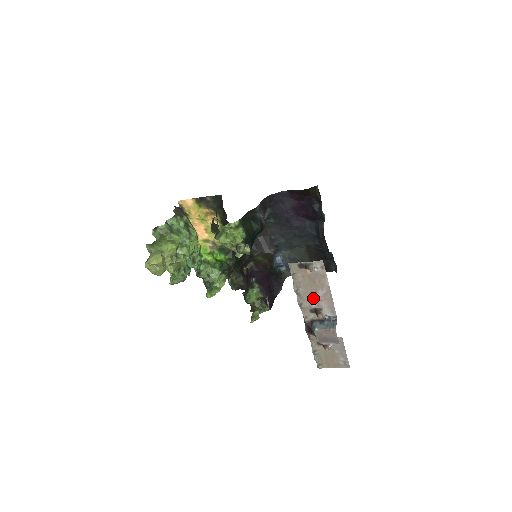
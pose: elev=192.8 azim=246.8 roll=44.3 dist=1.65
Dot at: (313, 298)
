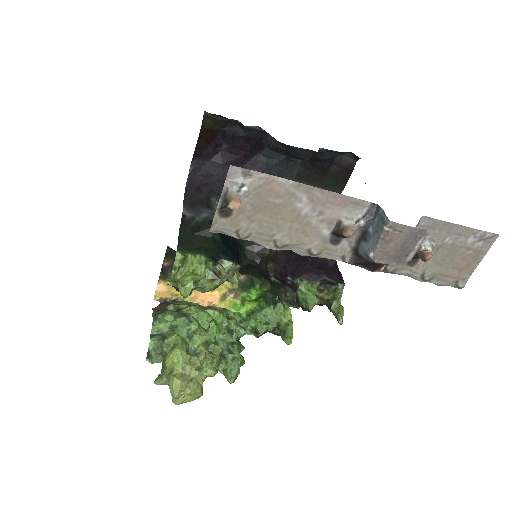
Dot at: (308, 225)
